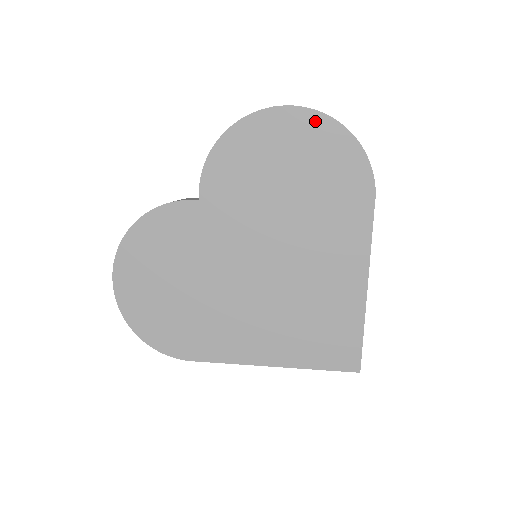
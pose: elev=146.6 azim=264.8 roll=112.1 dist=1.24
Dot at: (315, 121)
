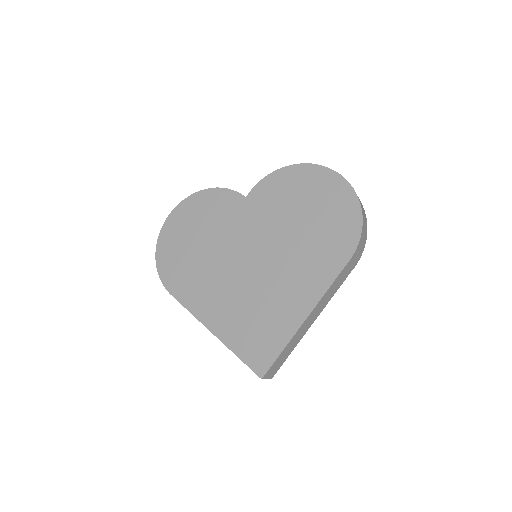
Dot at: (344, 188)
